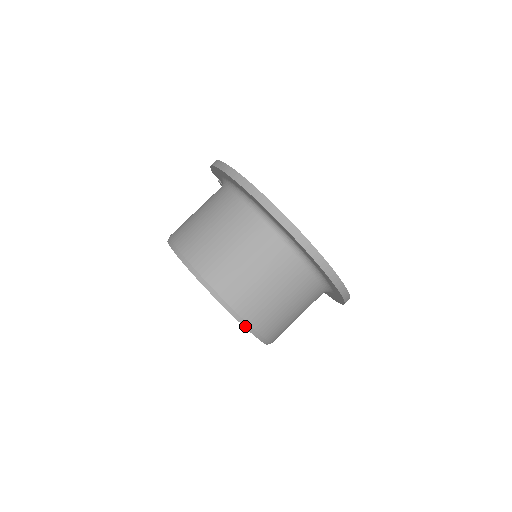
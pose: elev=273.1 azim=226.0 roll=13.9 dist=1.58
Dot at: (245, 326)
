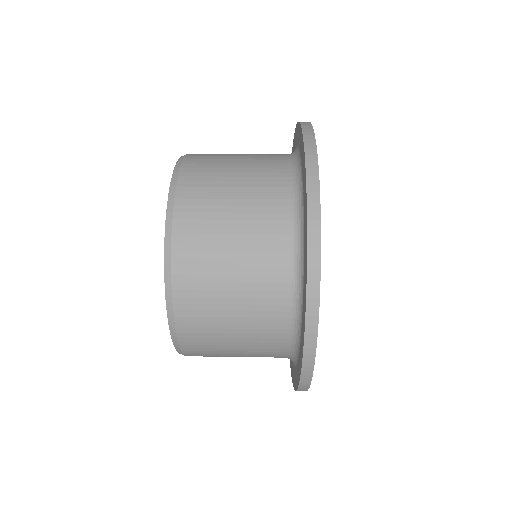
Dot at: (166, 267)
